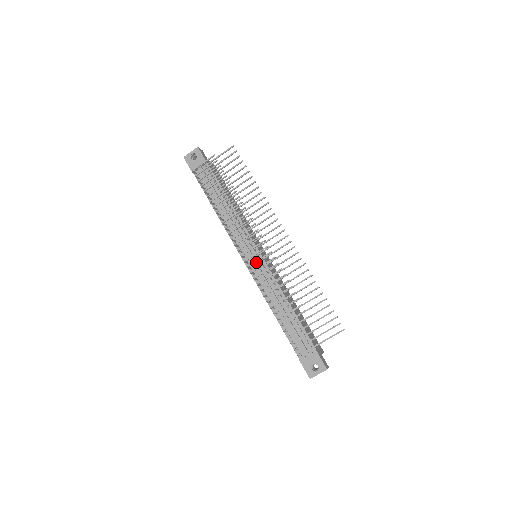
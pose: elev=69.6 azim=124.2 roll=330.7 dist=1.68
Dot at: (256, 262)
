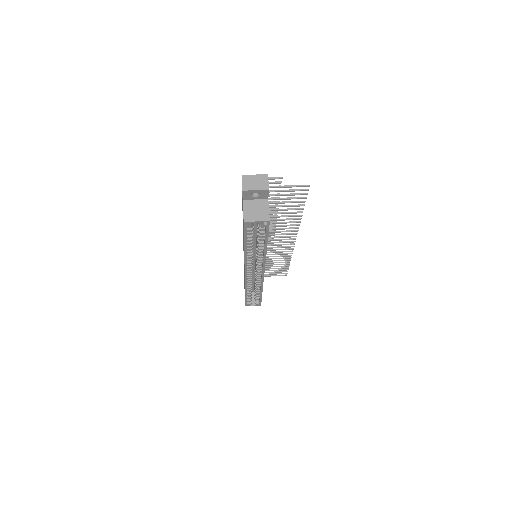
Dot at: occluded
